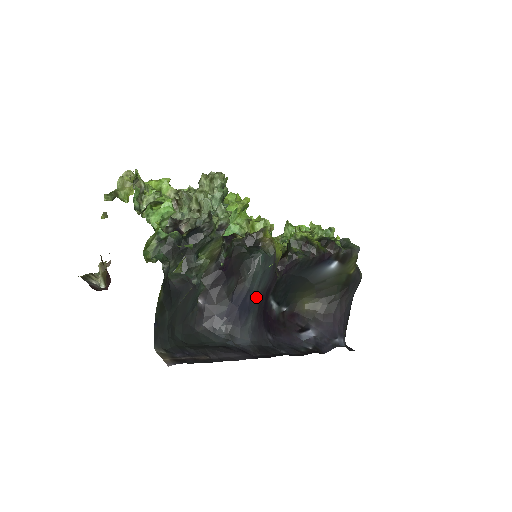
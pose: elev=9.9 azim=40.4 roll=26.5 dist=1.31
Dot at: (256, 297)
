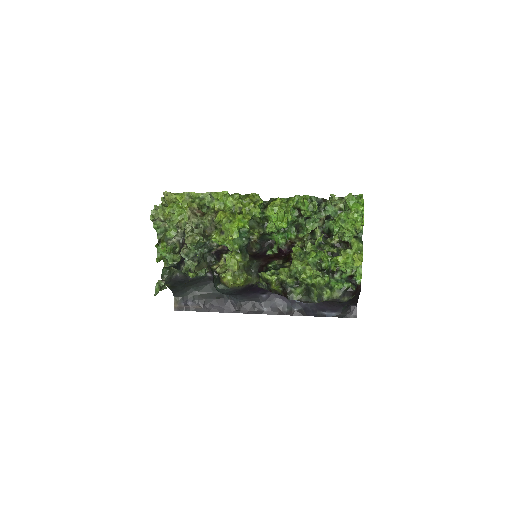
Dot at: (230, 294)
